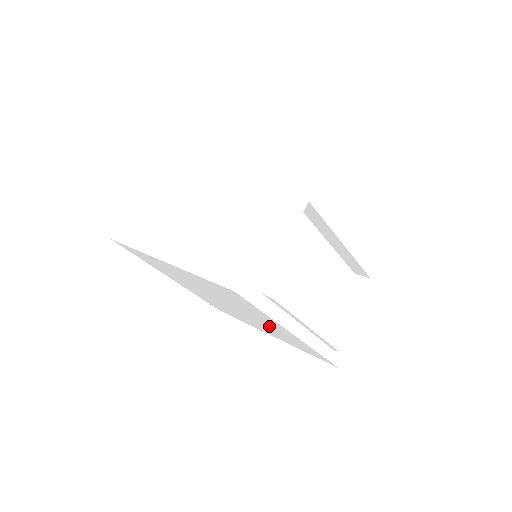
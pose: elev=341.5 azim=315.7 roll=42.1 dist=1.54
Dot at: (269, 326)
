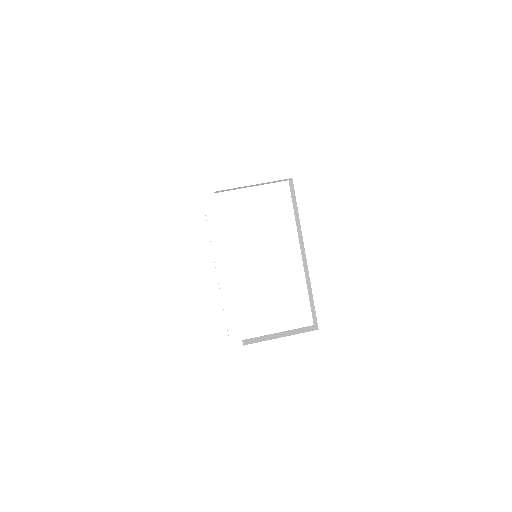
Dot at: occluded
